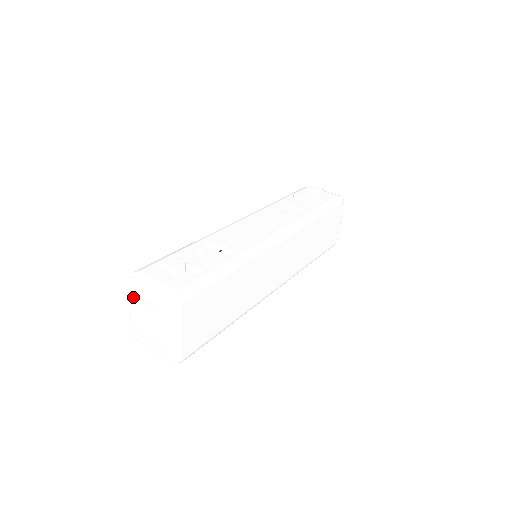
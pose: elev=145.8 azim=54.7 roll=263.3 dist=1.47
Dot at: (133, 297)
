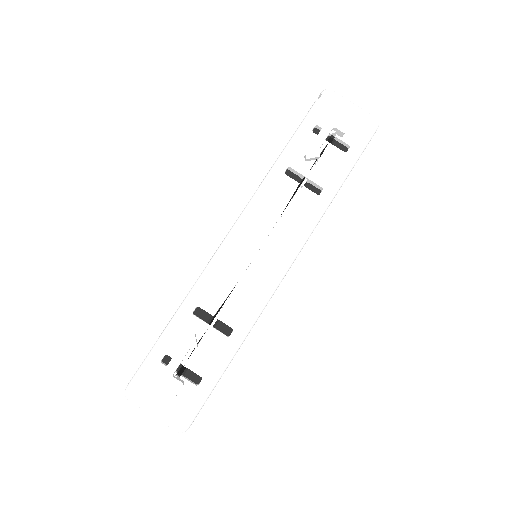
Dot at: occluded
